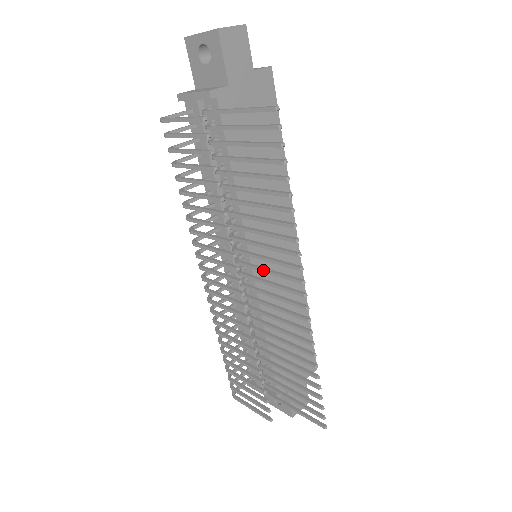
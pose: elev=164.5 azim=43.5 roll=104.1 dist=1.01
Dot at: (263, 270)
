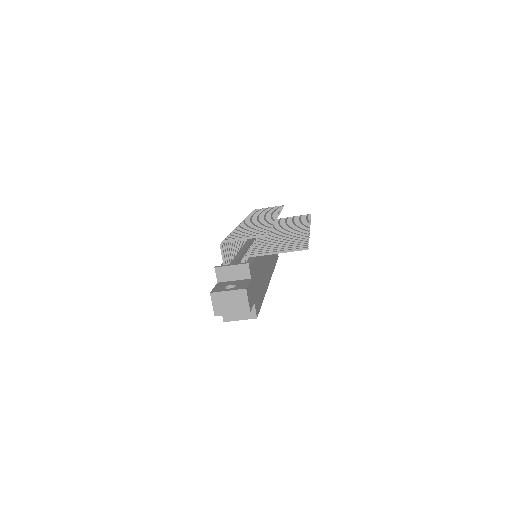
Dot at: (282, 230)
